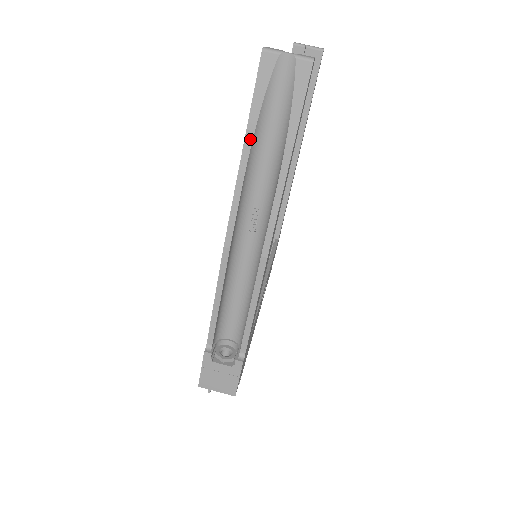
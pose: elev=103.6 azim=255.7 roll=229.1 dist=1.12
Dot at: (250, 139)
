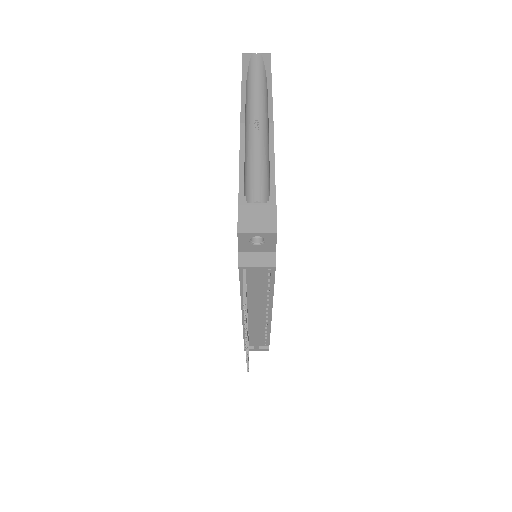
Dot at: (245, 79)
